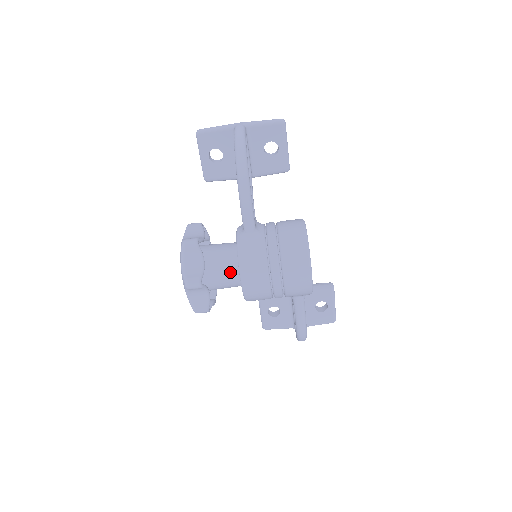
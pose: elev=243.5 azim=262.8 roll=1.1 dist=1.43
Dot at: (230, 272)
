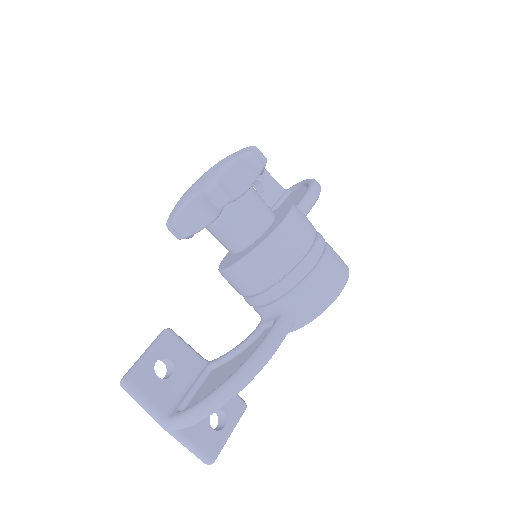
Dot at: (265, 212)
